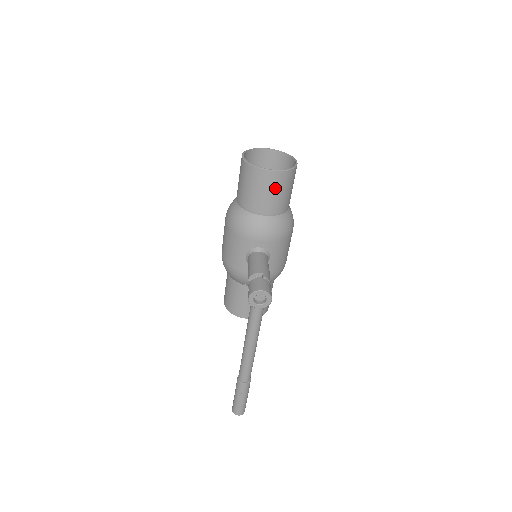
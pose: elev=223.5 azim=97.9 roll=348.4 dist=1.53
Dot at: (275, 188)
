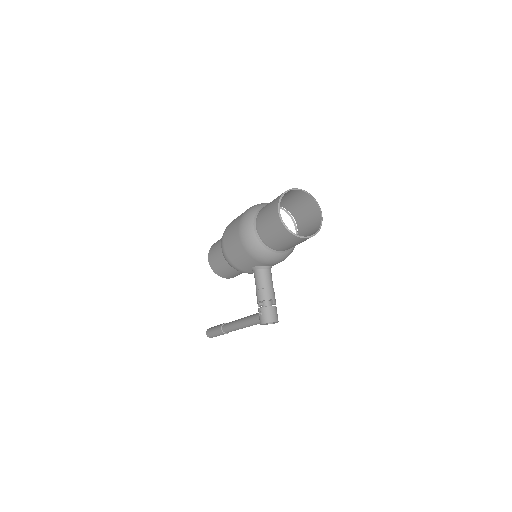
Dot at: (300, 242)
